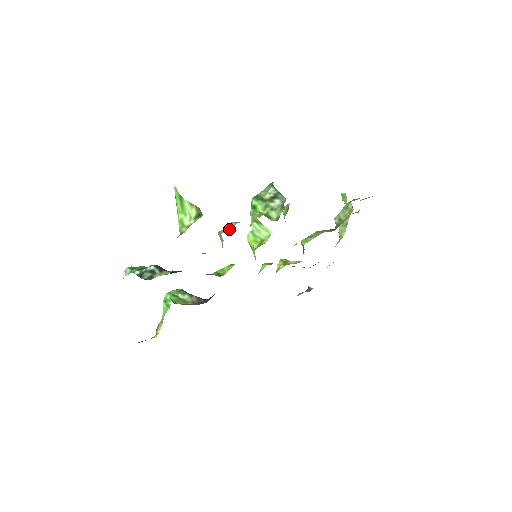
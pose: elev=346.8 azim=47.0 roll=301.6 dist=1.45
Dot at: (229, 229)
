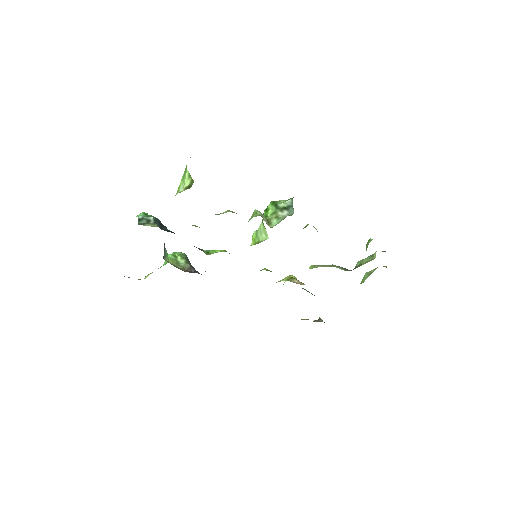
Dot at: occluded
